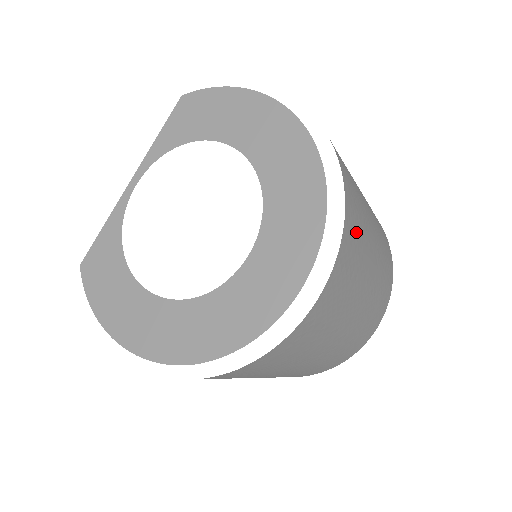
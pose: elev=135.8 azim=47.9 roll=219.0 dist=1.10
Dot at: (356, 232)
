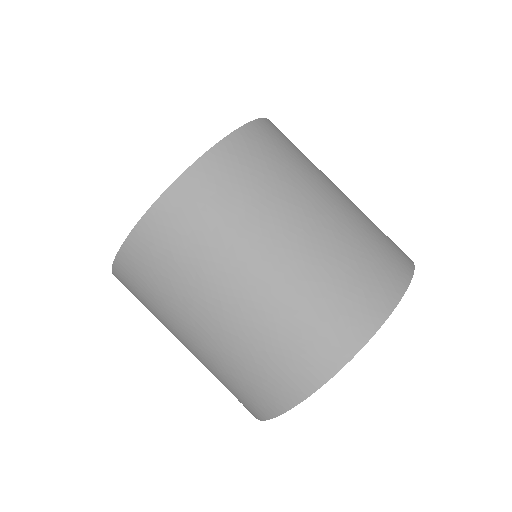
Dot at: (274, 149)
